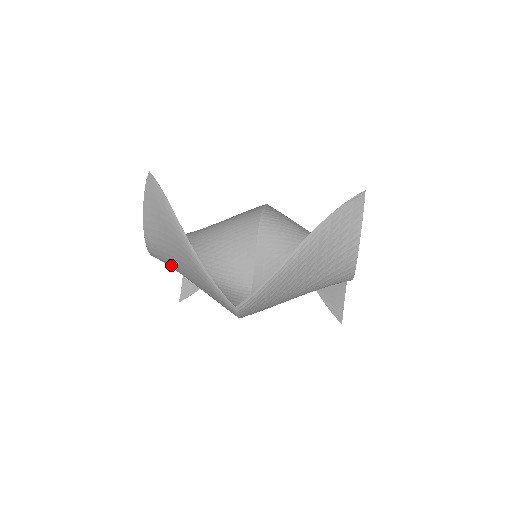
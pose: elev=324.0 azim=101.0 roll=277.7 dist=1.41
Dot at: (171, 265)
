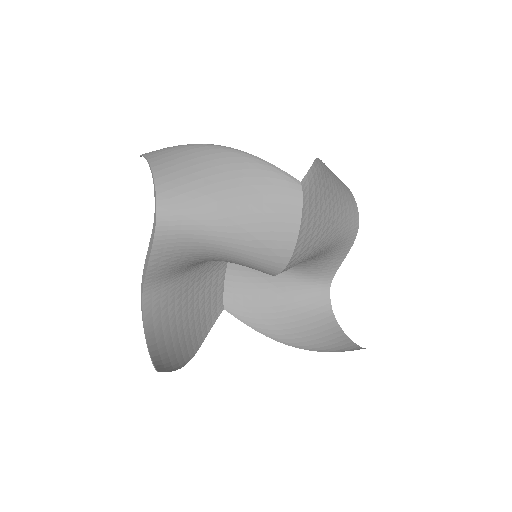
Dot at: (195, 202)
